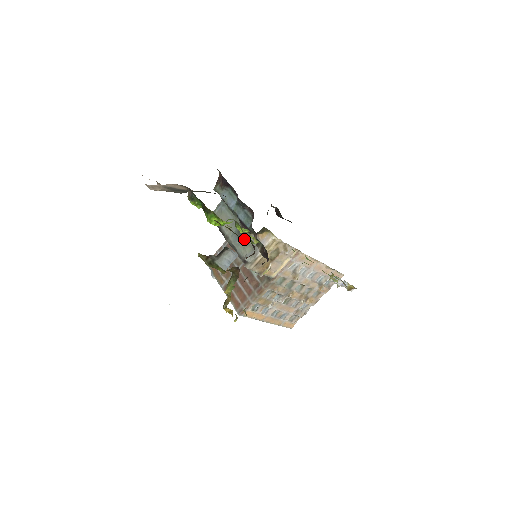
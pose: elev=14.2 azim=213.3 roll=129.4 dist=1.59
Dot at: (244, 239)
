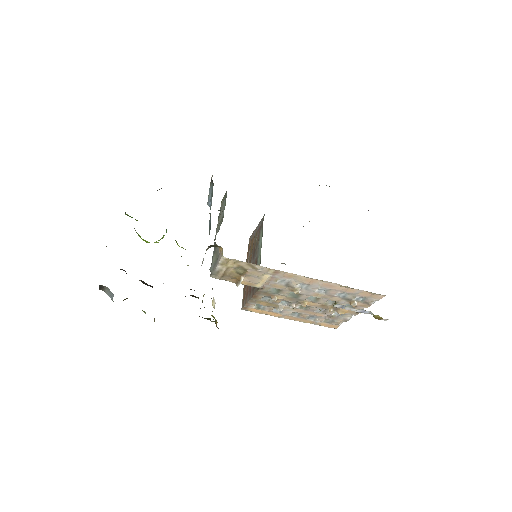
Dot at: occluded
